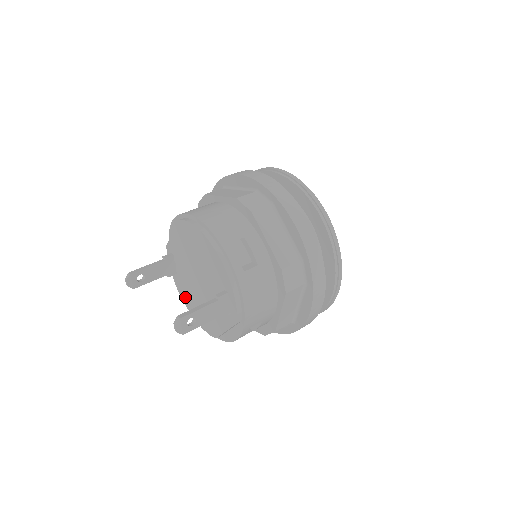
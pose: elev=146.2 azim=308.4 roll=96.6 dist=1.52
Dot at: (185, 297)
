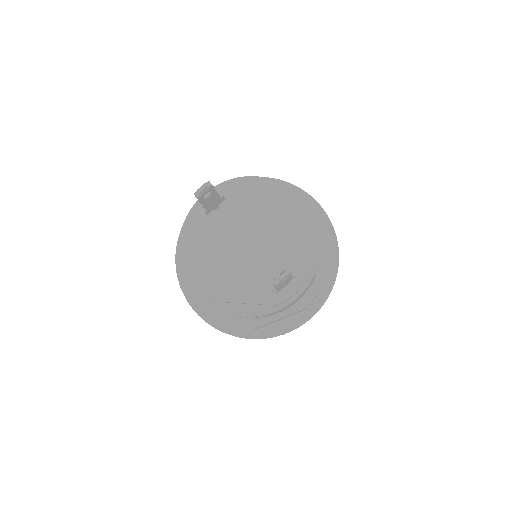
Dot at: (194, 241)
